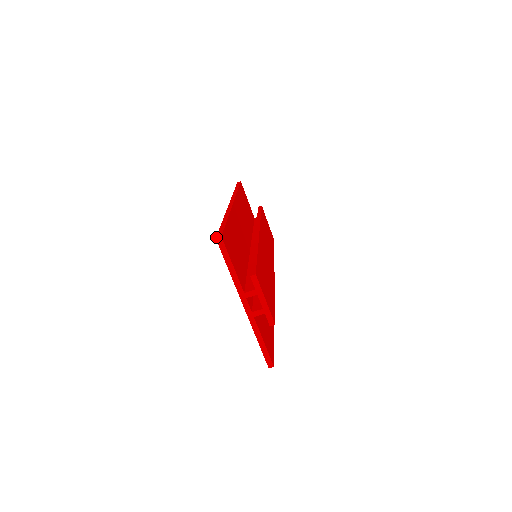
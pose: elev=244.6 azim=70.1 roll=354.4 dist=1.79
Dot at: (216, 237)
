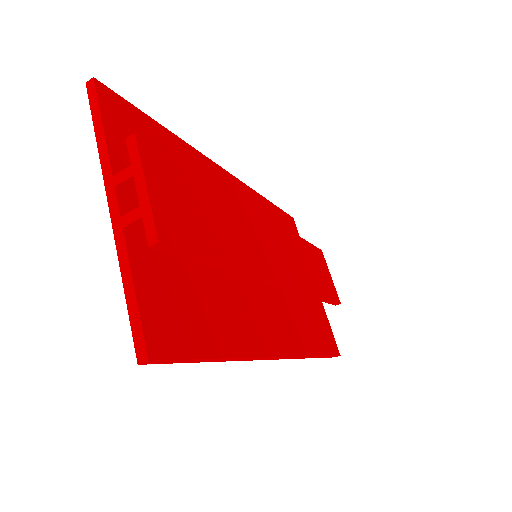
Dot at: (89, 84)
